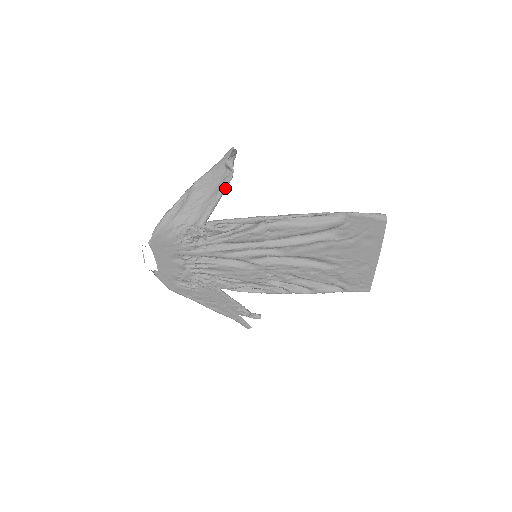
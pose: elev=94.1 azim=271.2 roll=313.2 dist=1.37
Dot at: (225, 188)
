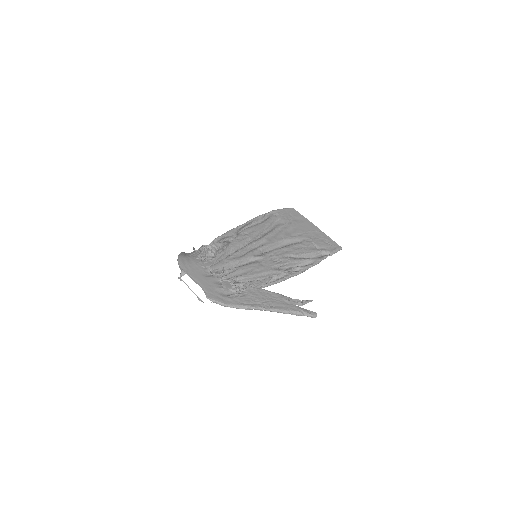
Dot at: occluded
